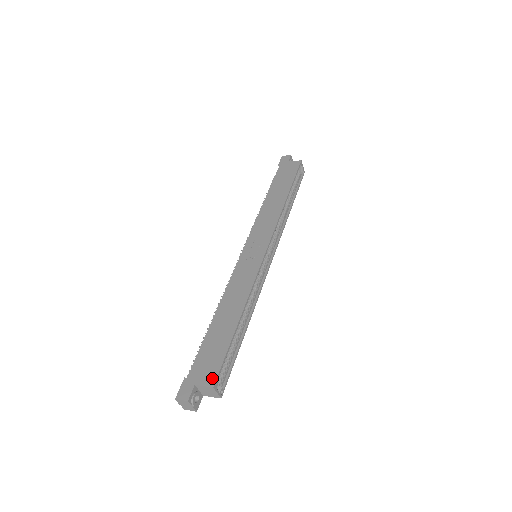
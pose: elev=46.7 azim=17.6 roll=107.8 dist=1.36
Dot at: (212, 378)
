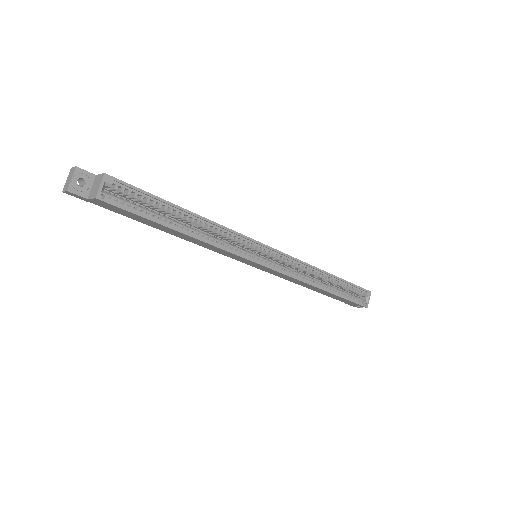
Dot at: (113, 178)
